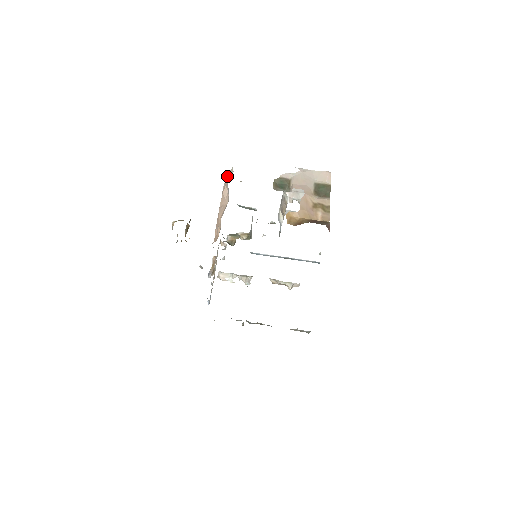
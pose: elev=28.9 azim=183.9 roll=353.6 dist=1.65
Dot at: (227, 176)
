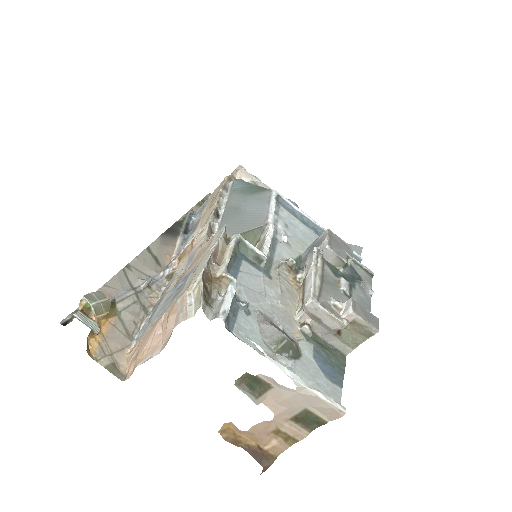
Dot at: (197, 283)
